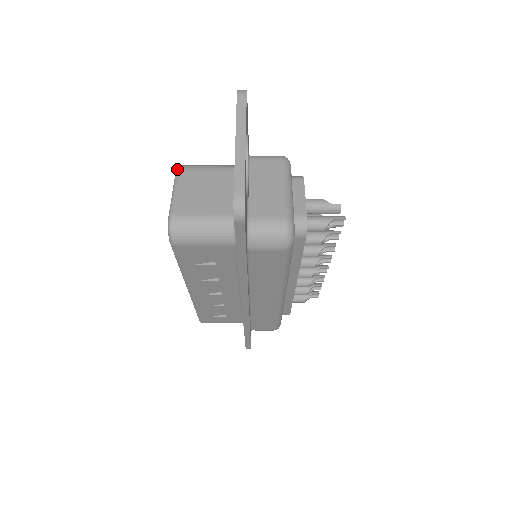
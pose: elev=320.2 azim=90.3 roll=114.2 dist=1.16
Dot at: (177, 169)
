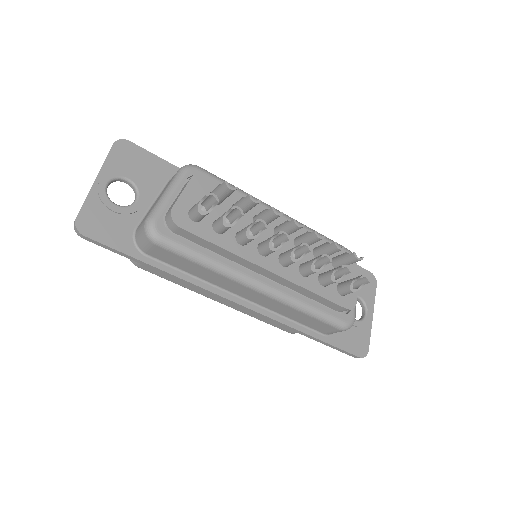
Dot at: occluded
